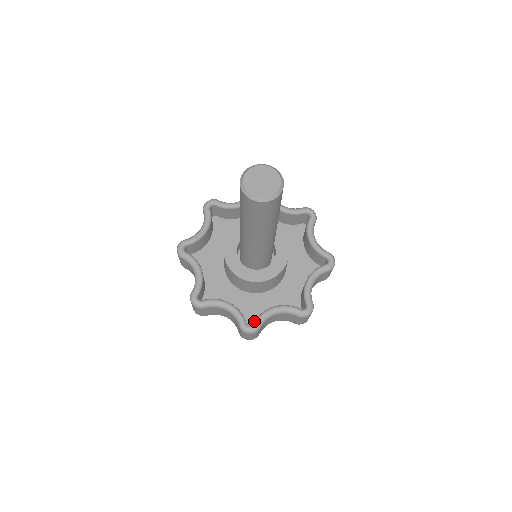
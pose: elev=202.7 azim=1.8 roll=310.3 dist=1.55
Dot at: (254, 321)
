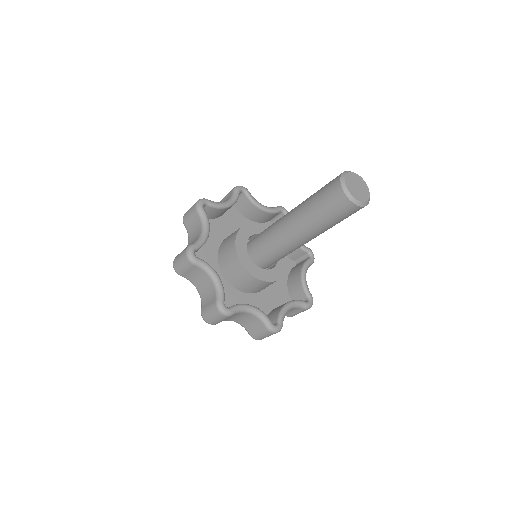
Dot at: occluded
